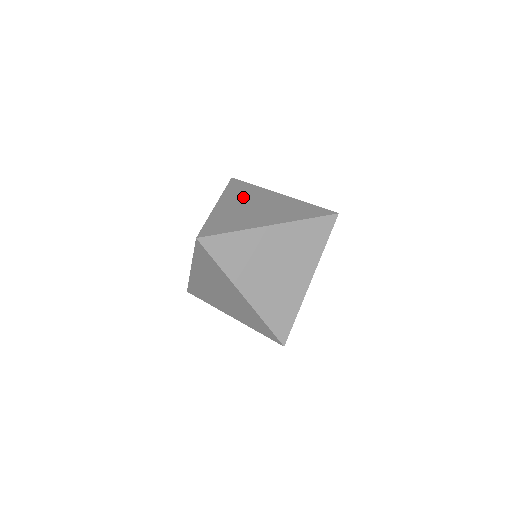
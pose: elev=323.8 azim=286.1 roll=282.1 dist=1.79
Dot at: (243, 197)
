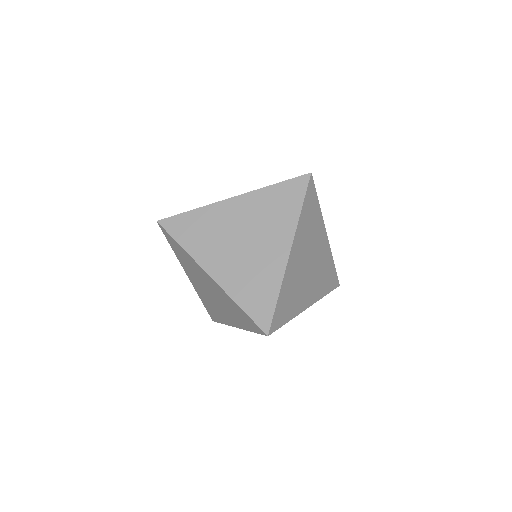
Dot at: (213, 240)
